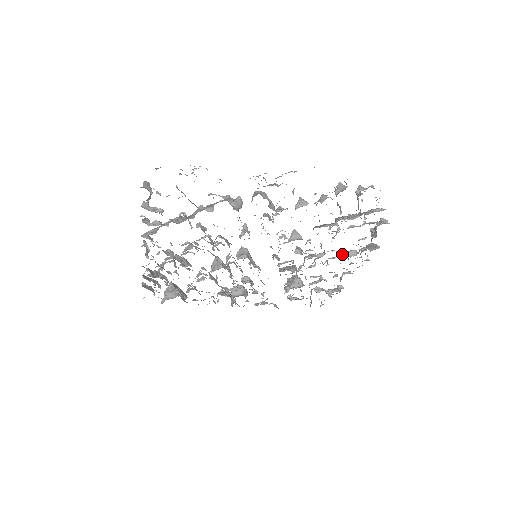
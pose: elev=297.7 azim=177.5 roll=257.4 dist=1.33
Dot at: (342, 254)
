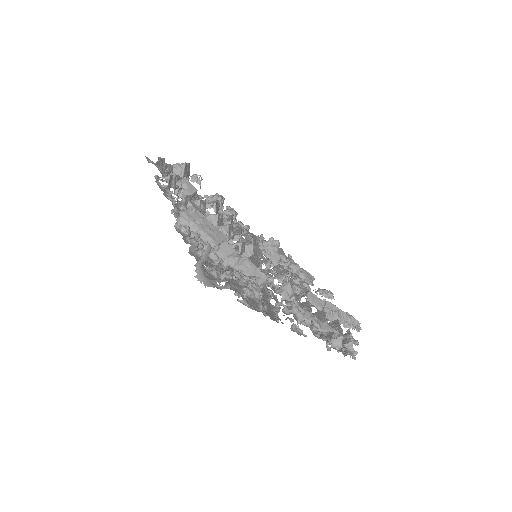
Dot at: occluded
